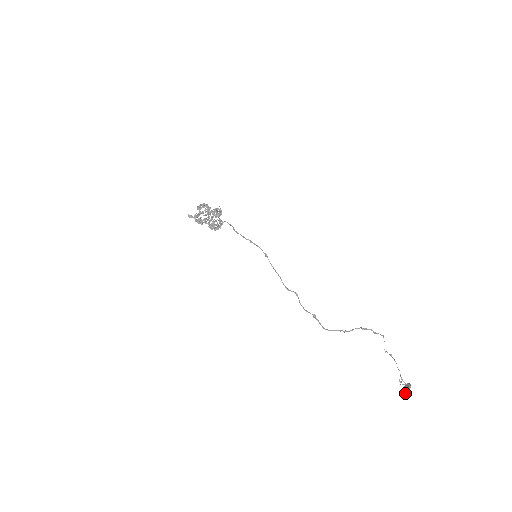
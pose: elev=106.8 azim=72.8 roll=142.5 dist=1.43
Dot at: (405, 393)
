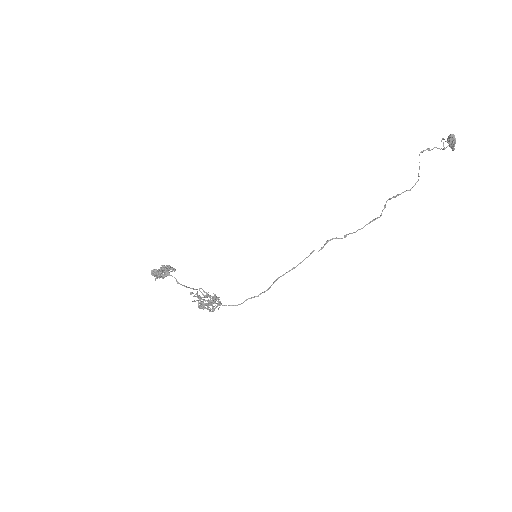
Dot at: occluded
